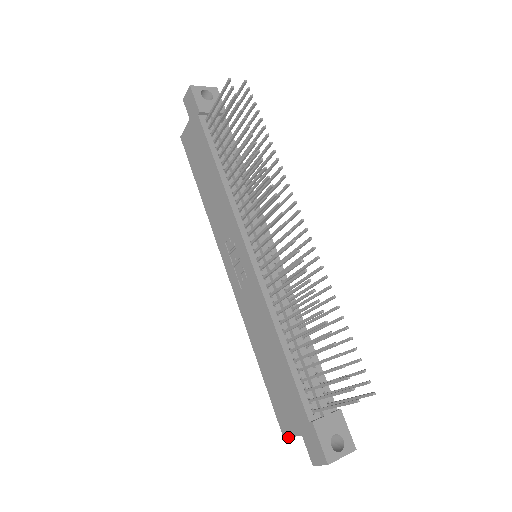
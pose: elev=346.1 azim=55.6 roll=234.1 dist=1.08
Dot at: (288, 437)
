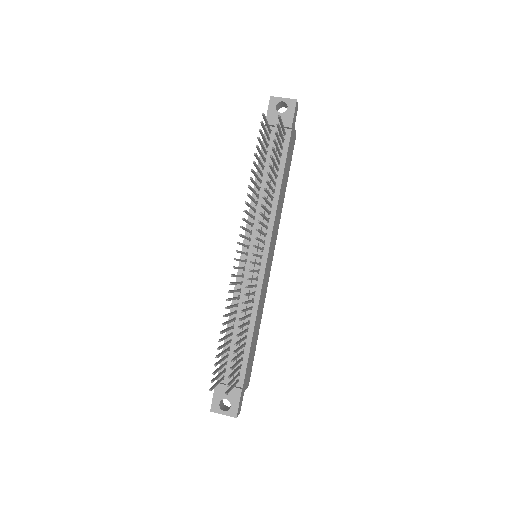
Dot at: occluded
